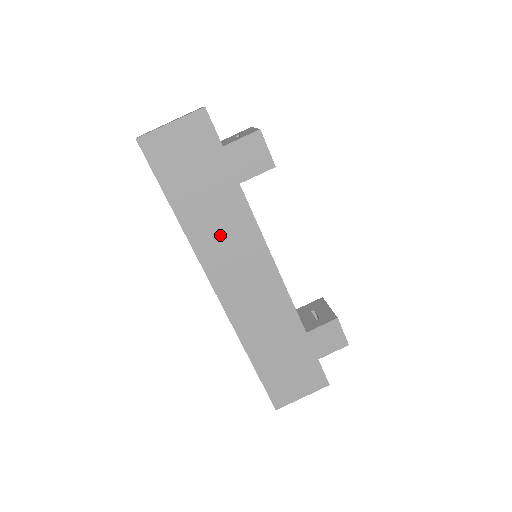
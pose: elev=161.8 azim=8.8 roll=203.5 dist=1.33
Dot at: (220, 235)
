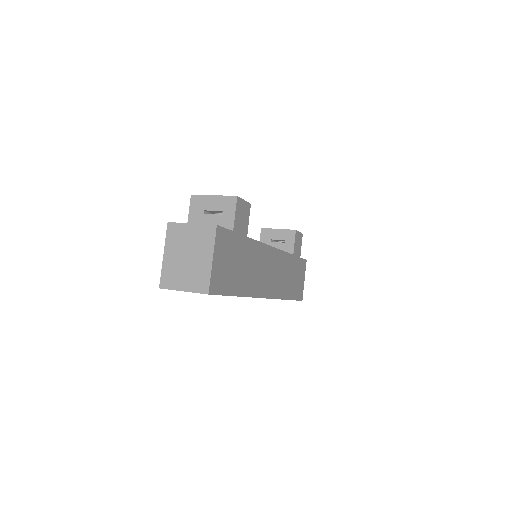
Dot at: (256, 273)
